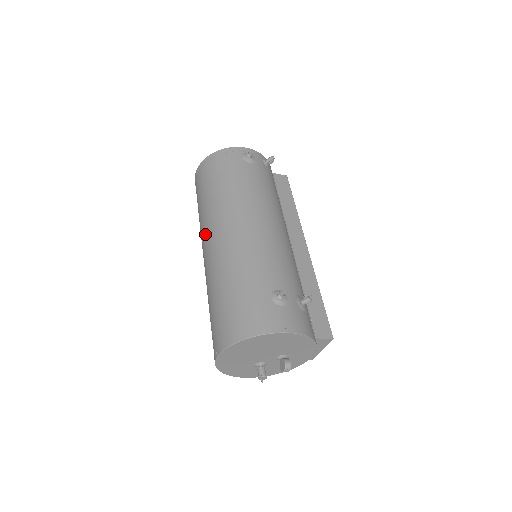
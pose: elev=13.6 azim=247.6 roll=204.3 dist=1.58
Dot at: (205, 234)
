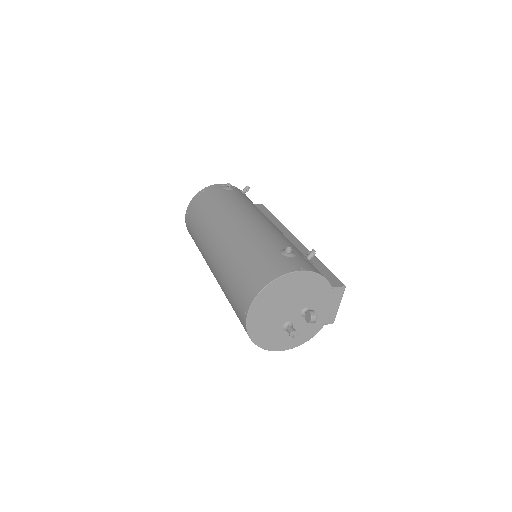
Dot at: (207, 244)
